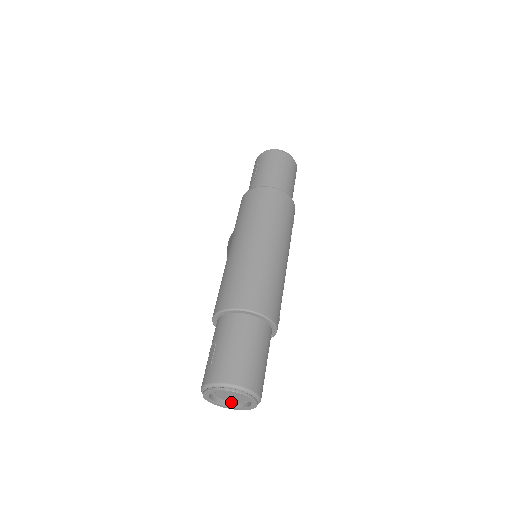
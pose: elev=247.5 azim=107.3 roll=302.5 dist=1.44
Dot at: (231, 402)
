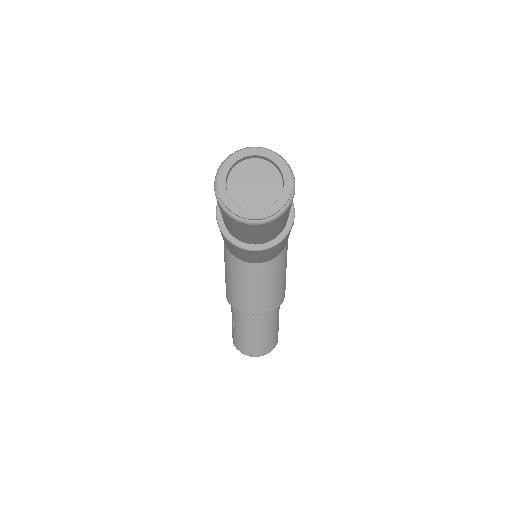
Dot at: (261, 212)
